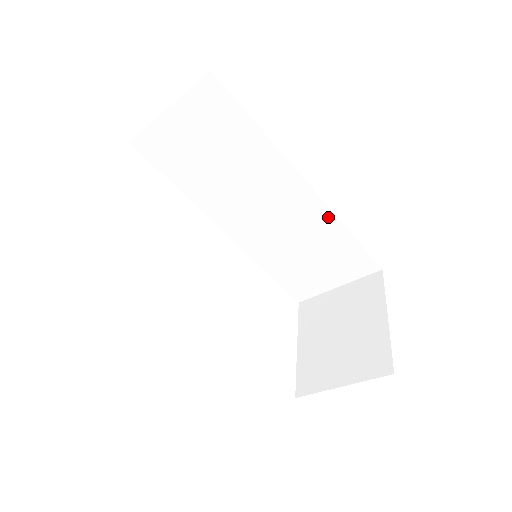
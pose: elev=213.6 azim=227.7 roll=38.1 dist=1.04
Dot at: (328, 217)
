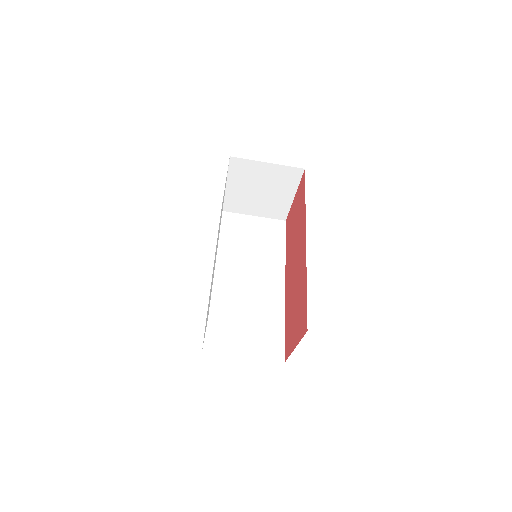
Dot at: (280, 306)
